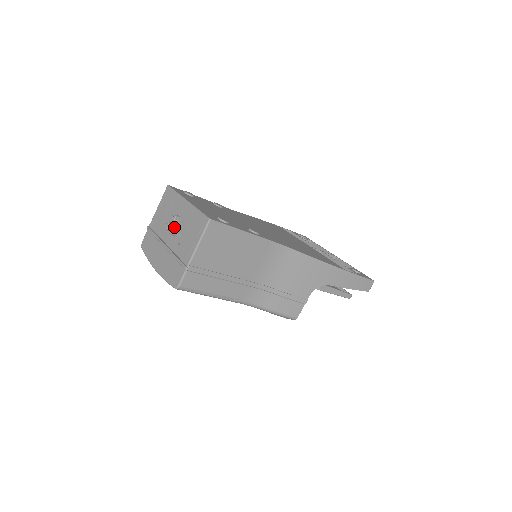
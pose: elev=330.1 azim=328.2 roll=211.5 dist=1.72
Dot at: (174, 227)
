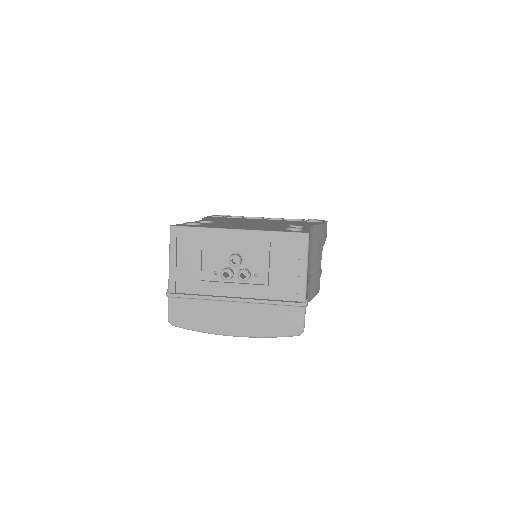
Dot at: (245, 270)
